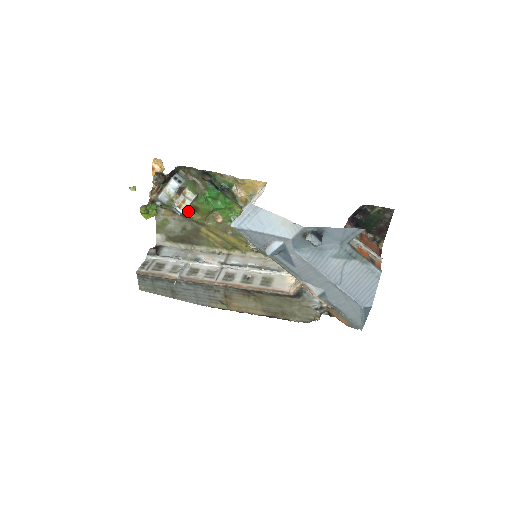
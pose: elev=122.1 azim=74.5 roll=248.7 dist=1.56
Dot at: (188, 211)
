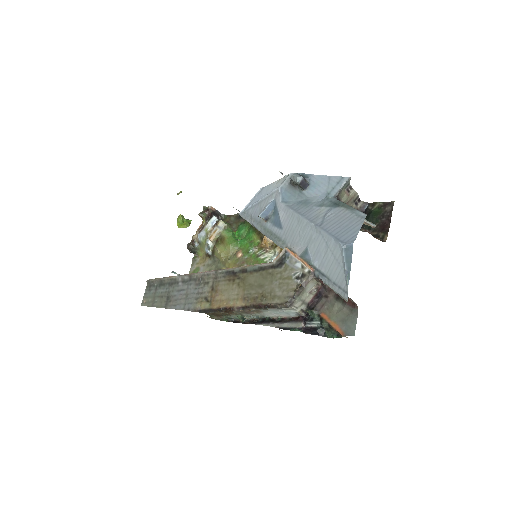
Dot at: (216, 245)
